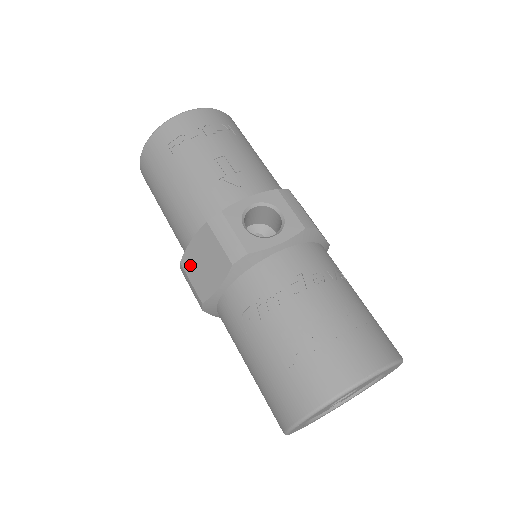
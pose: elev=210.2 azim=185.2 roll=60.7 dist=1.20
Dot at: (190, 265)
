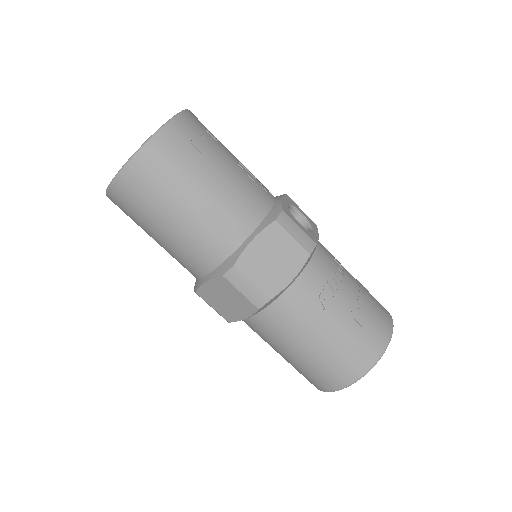
Dot at: (251, 265)
